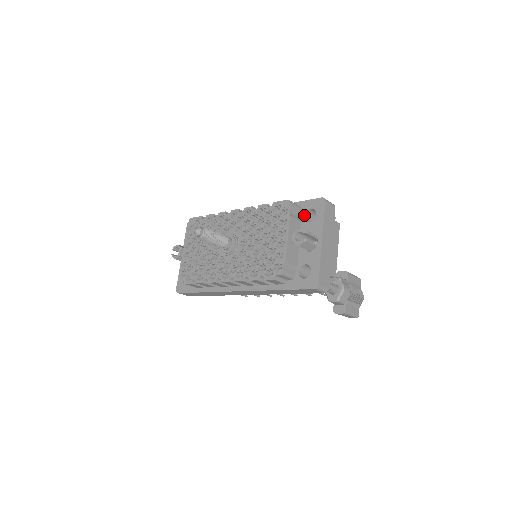
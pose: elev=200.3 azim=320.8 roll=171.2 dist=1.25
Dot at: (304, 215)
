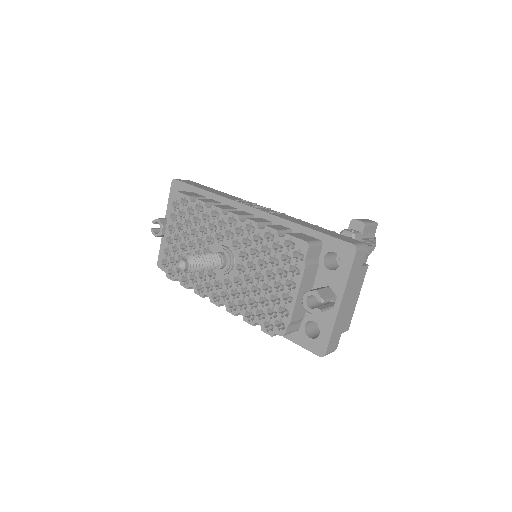
Dot at: (324, 256)
